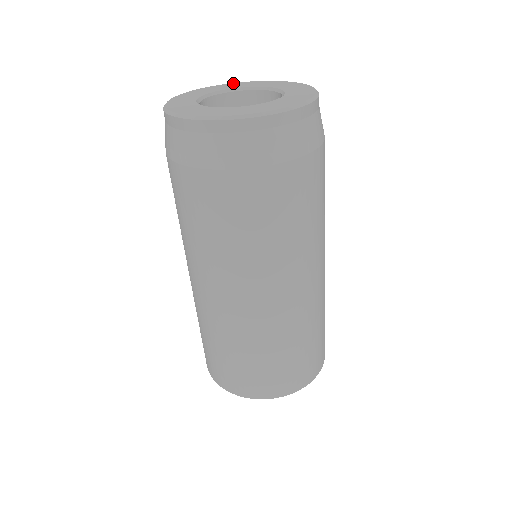
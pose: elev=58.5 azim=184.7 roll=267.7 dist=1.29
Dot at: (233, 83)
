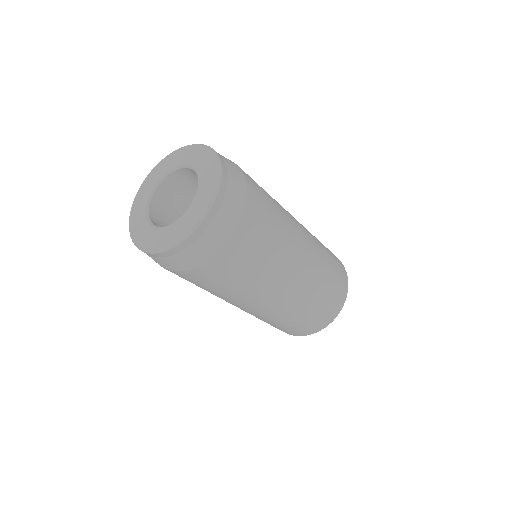
Dot at: (179, 149)
